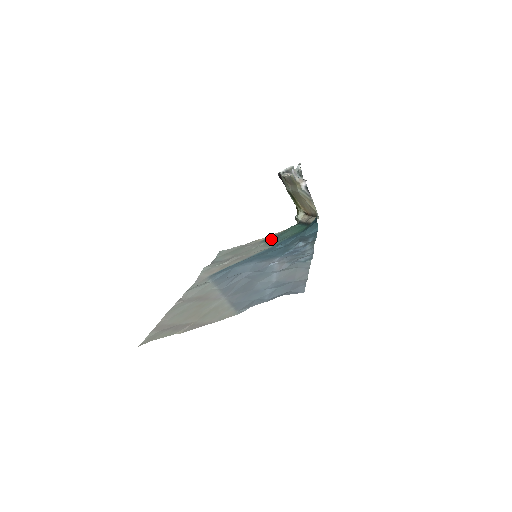
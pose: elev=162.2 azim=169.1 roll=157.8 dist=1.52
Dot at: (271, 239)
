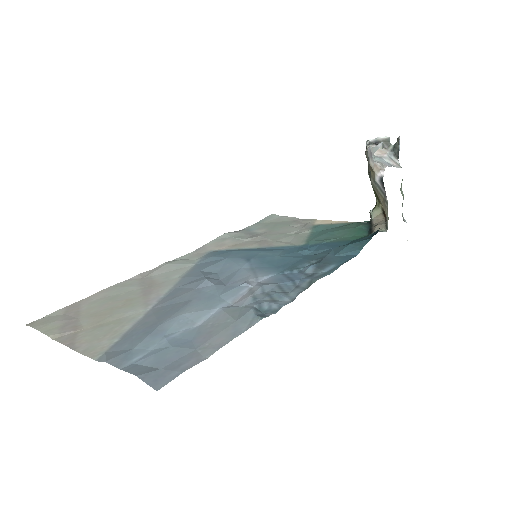
Dot at: (323, 229)
